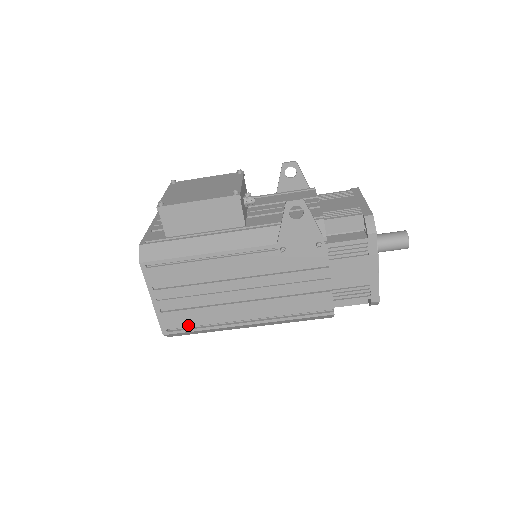
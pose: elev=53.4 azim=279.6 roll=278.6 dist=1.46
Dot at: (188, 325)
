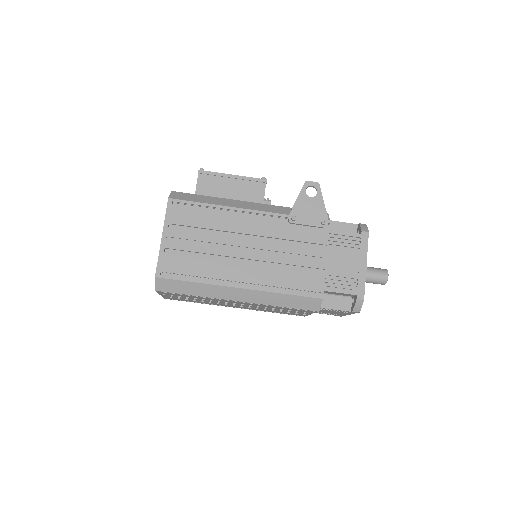
Dot at: (184, 273)
